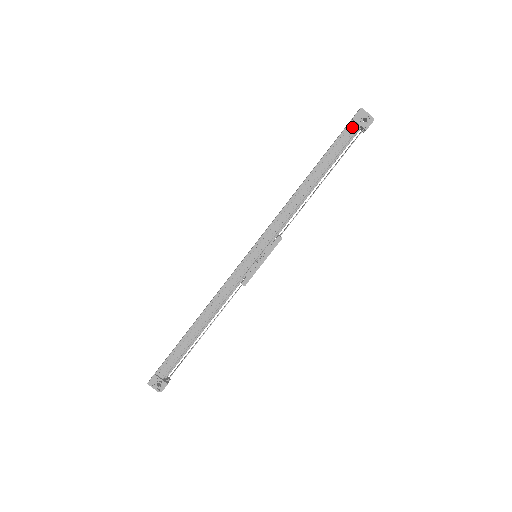
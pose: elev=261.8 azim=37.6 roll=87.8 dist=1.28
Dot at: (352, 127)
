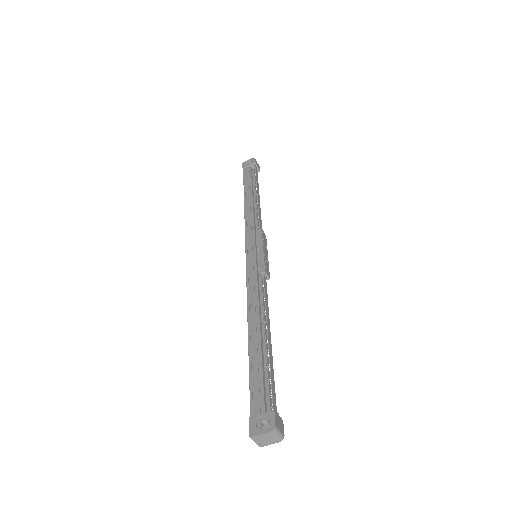
Dot at: (247, 170)
